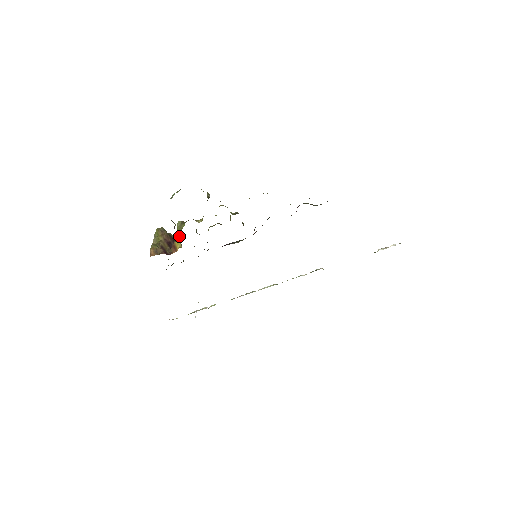
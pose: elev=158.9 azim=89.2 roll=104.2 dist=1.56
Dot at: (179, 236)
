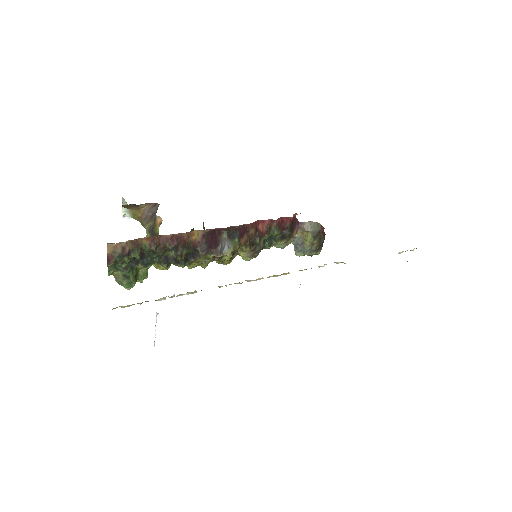
Dot at: occluded
